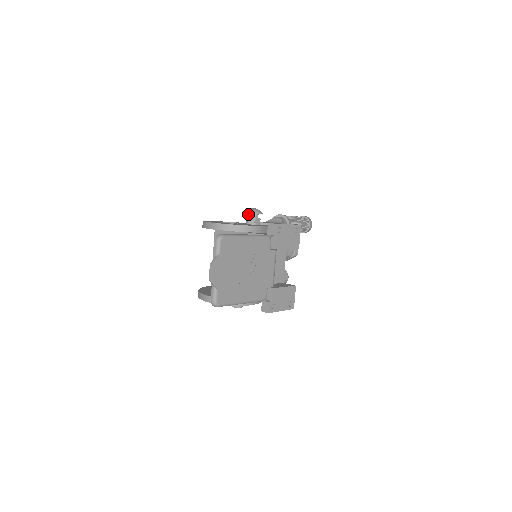
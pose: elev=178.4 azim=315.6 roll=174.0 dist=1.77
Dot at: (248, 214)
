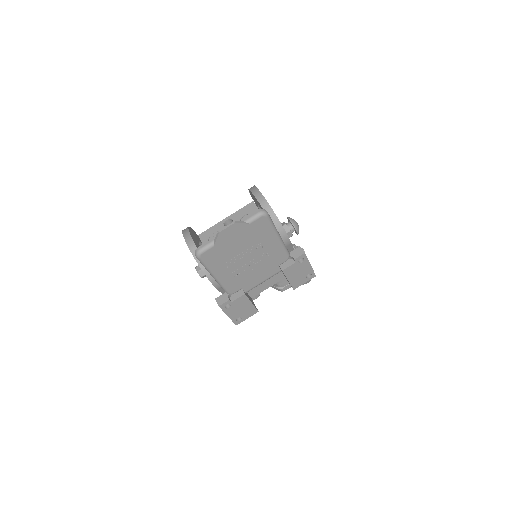
Dot at: (289, 222)
